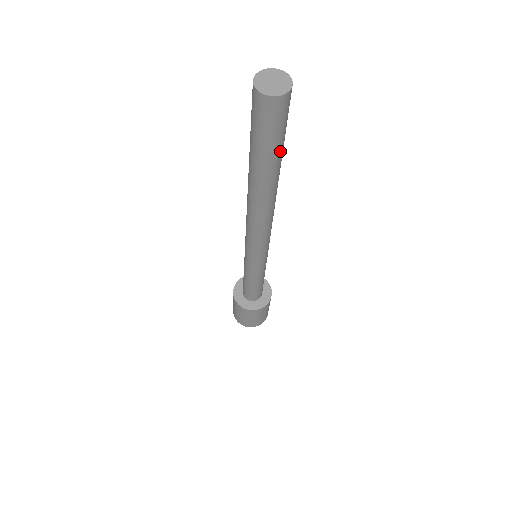
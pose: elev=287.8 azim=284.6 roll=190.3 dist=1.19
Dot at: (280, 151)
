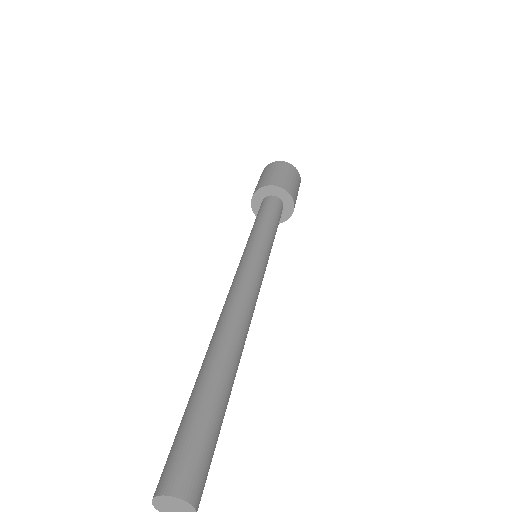
Dot at: occluded
